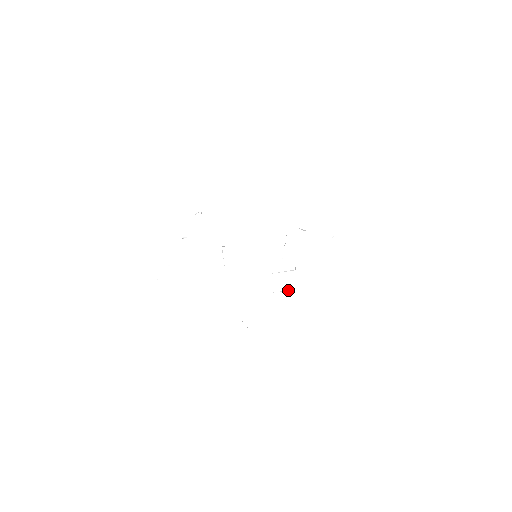
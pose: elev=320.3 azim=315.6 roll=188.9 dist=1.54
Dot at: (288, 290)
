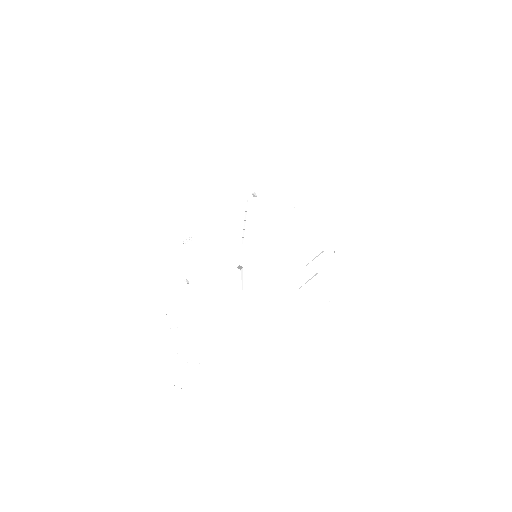
Dot at: (316, 278)
